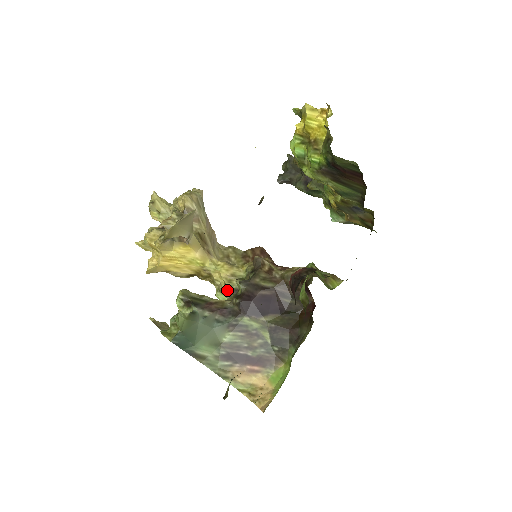
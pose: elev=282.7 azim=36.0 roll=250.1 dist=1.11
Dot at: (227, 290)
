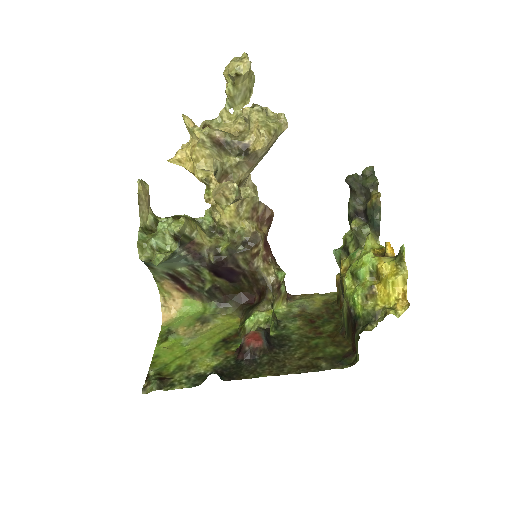
Dot at: (216, 222)
